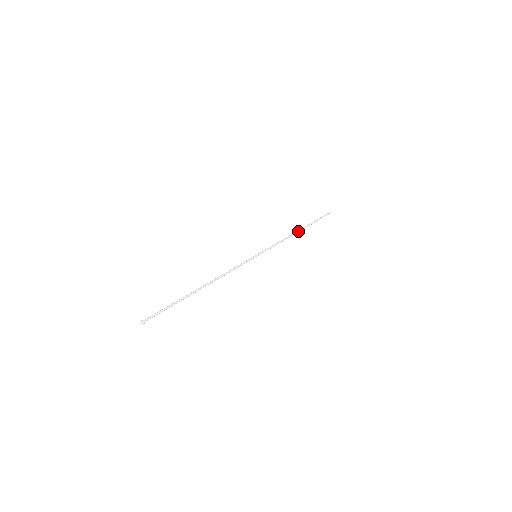
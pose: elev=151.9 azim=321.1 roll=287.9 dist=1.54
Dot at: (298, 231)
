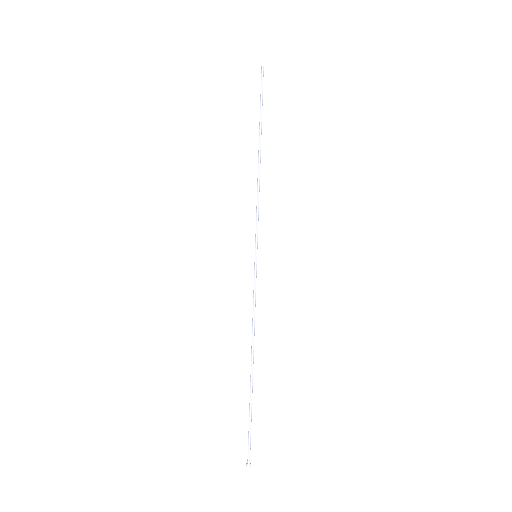
Dot at: (259, 156)
